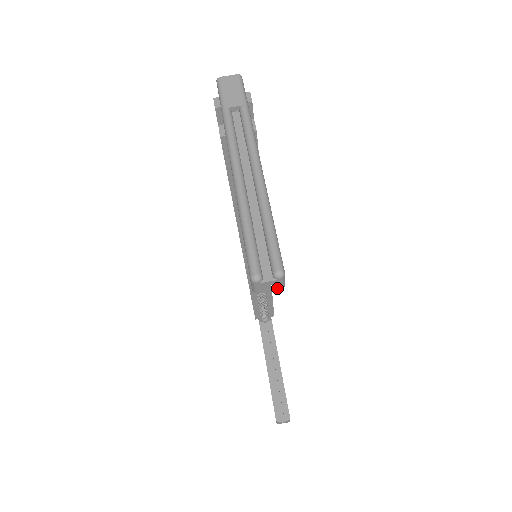
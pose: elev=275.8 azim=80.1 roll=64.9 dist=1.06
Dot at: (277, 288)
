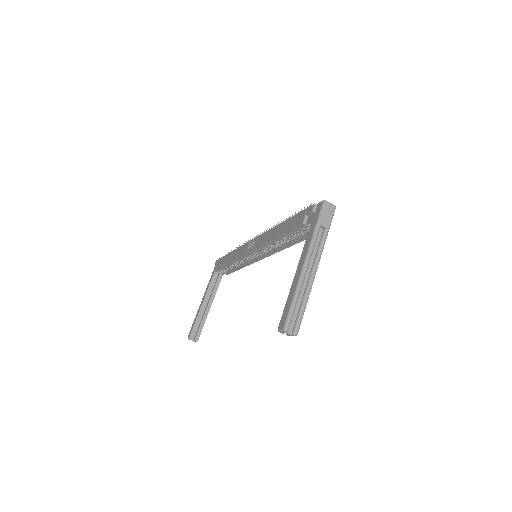
Dot at: (288, 335)
